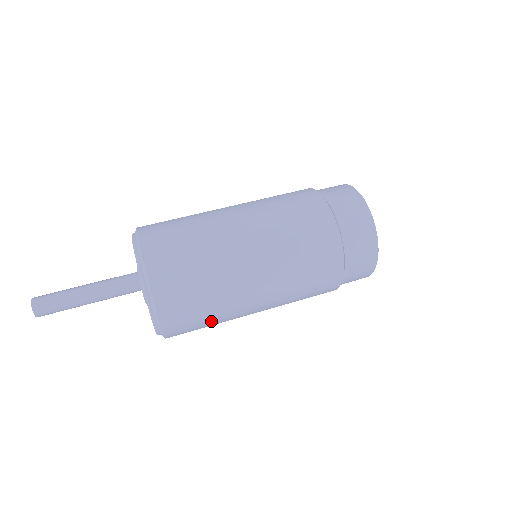
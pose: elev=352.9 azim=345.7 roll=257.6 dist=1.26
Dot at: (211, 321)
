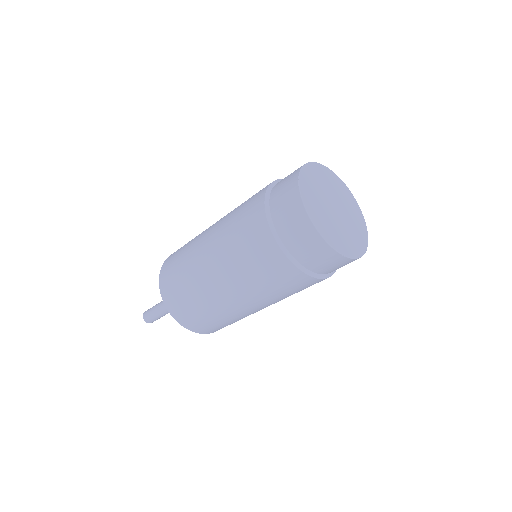
Dot at: occluded
